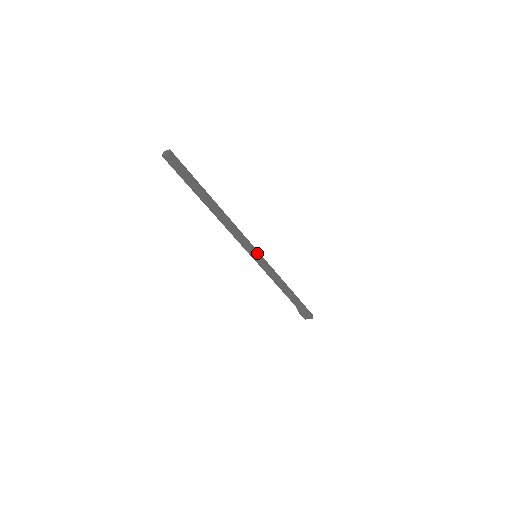
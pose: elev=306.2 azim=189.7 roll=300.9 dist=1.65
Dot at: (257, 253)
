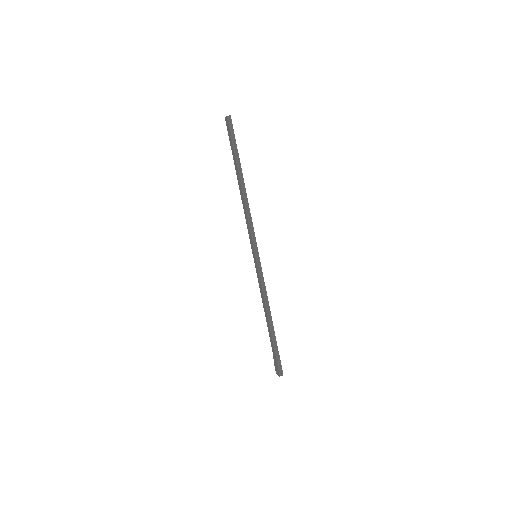
Dot at: (256, 252)
